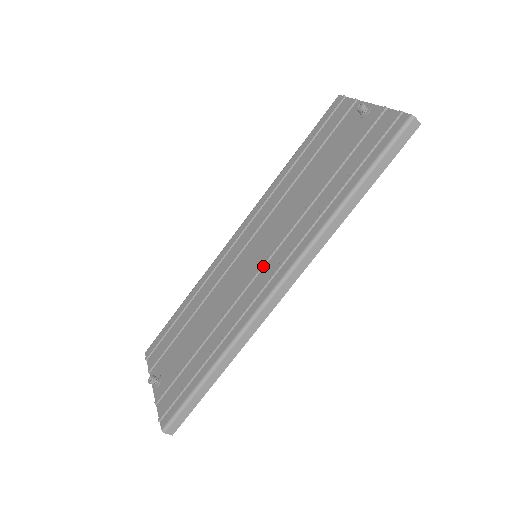
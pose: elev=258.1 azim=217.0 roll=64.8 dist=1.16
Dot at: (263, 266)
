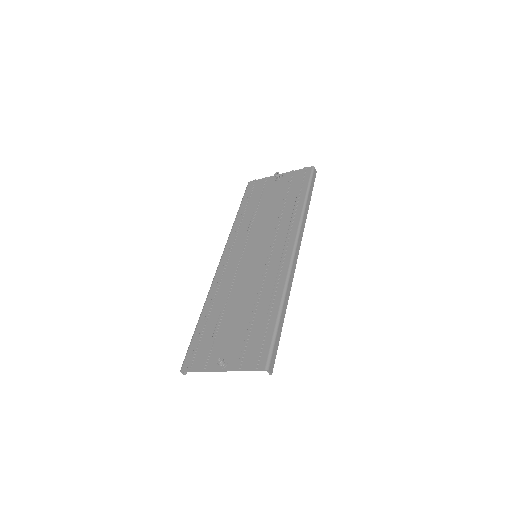
Dot at: (271, 251)
